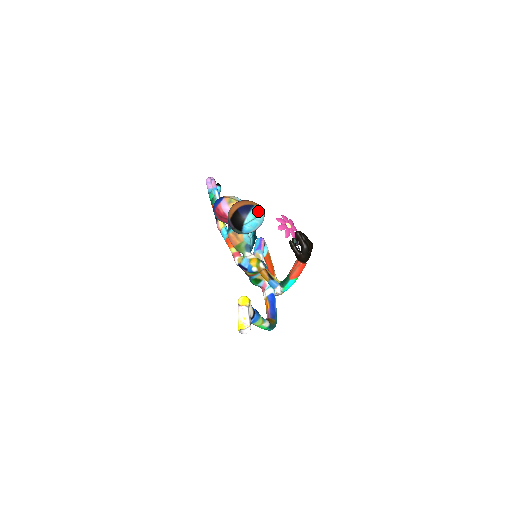
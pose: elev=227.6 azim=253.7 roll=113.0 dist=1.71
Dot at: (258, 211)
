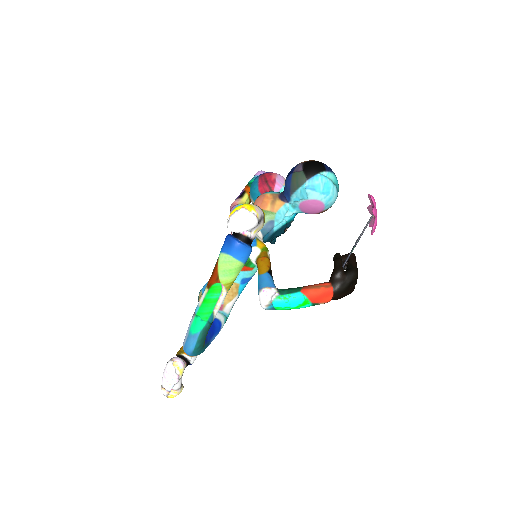
Dot at: (338, 187)
